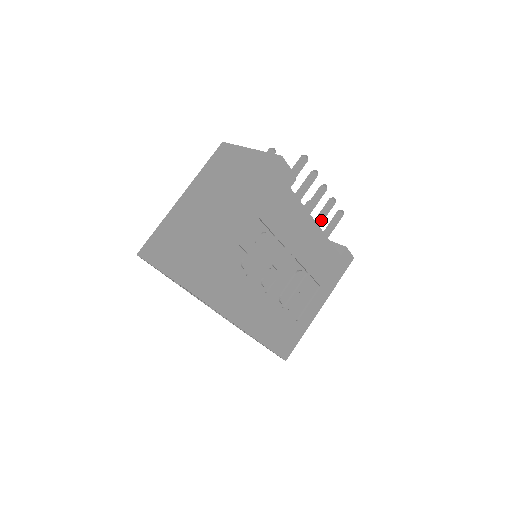
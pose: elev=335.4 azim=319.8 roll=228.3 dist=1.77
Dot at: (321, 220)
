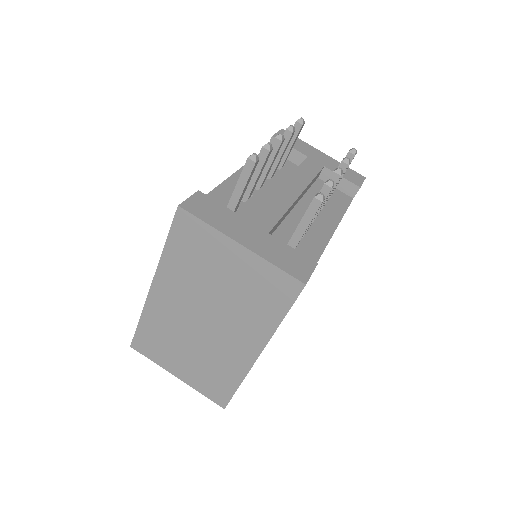
Dot at: occluded
